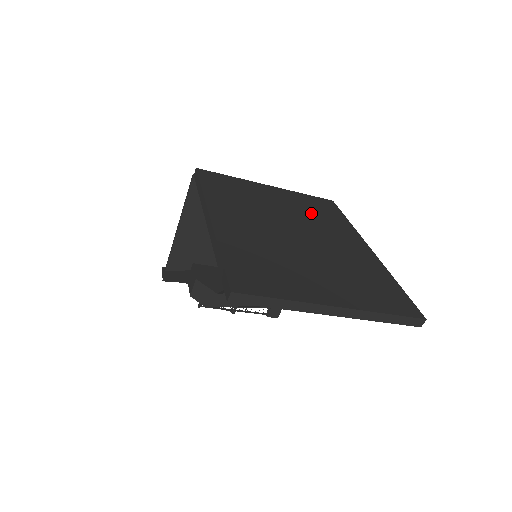
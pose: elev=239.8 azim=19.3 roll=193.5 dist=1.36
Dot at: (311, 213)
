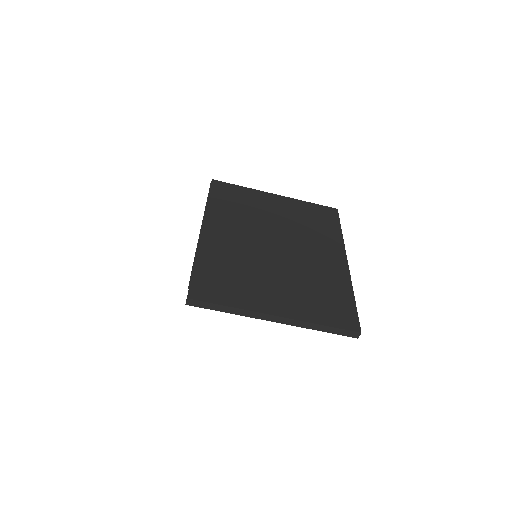
Dot at: (304, 223)
